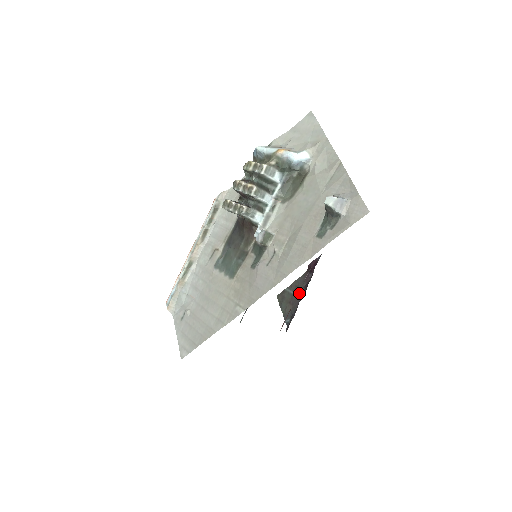
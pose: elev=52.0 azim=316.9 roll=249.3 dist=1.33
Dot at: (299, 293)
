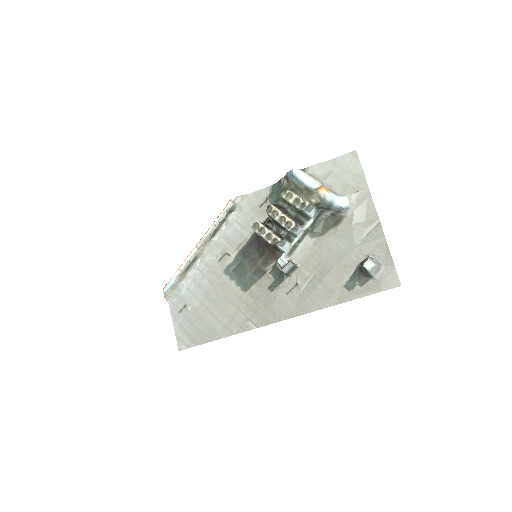
Dot at: occluded
